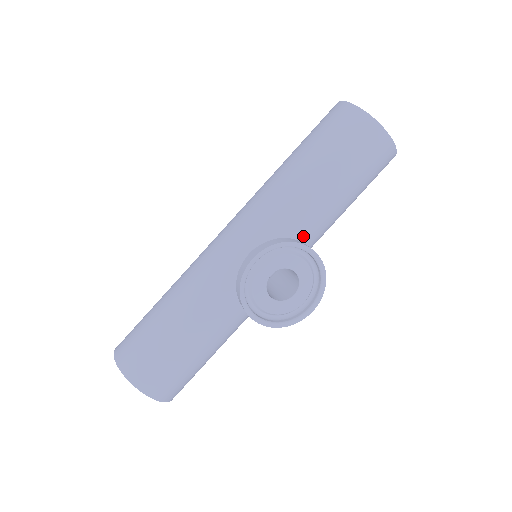
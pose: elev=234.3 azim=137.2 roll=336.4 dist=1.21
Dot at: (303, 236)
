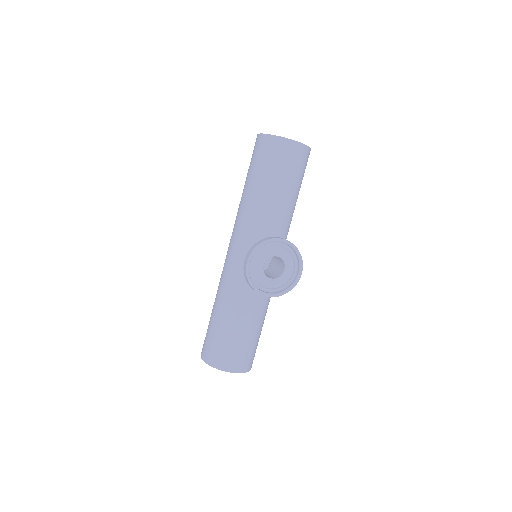
Dot at: (276, 230)
